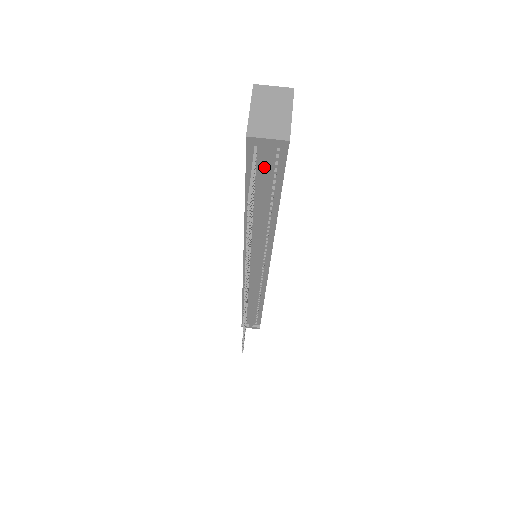
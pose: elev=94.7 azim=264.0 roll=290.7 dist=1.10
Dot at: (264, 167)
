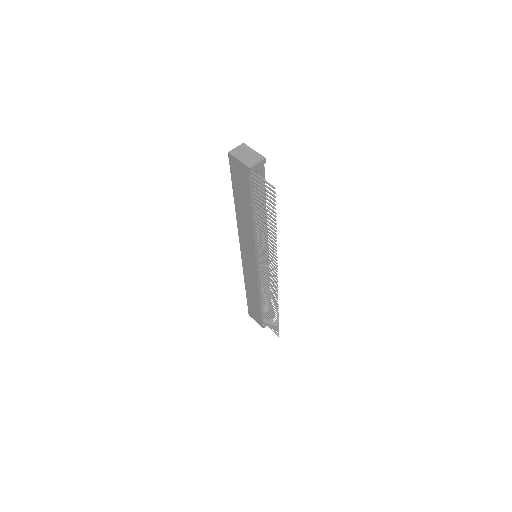
Dot at: occluded
